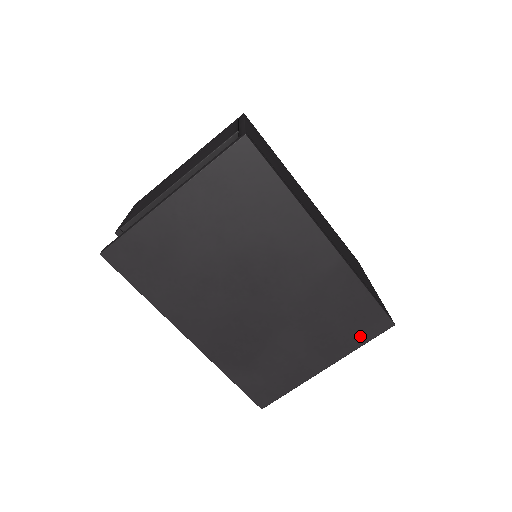
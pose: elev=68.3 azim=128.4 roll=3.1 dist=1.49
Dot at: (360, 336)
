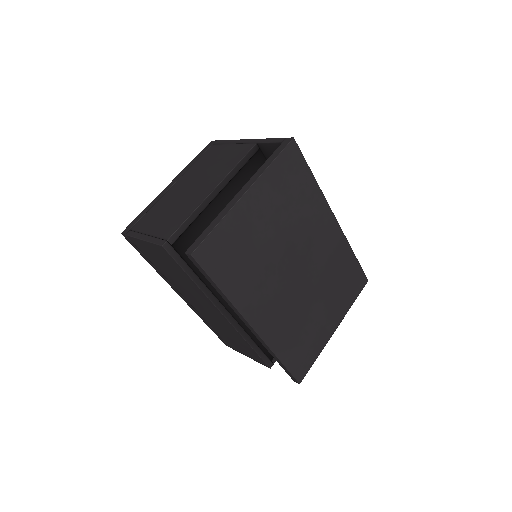
Dot at: (353, 295)
